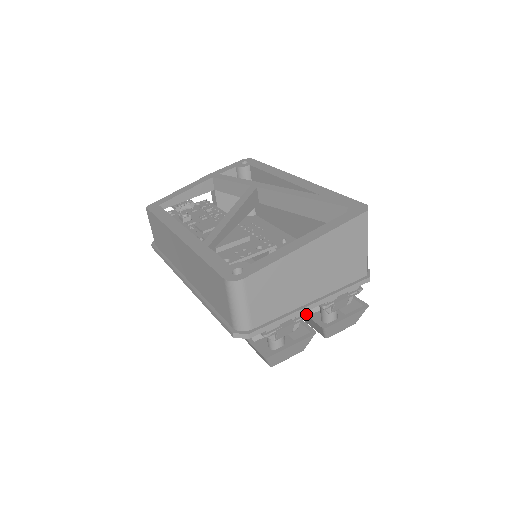
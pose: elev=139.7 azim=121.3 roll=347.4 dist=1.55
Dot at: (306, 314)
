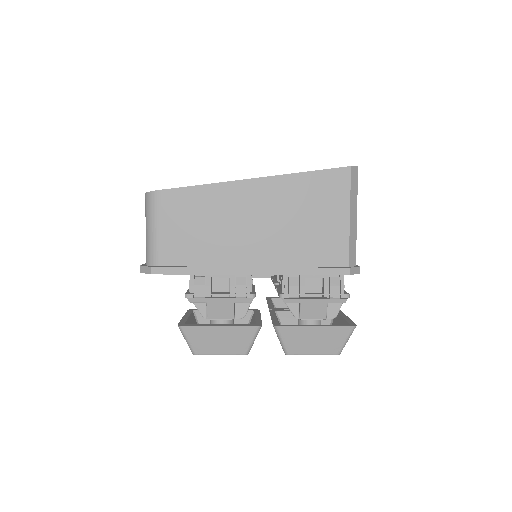
Dot at: (252, 293)
